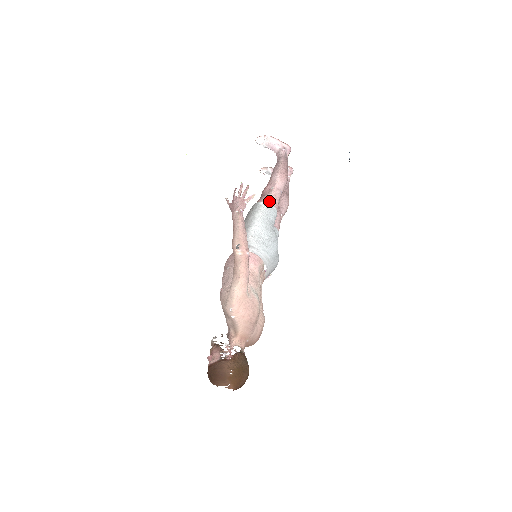
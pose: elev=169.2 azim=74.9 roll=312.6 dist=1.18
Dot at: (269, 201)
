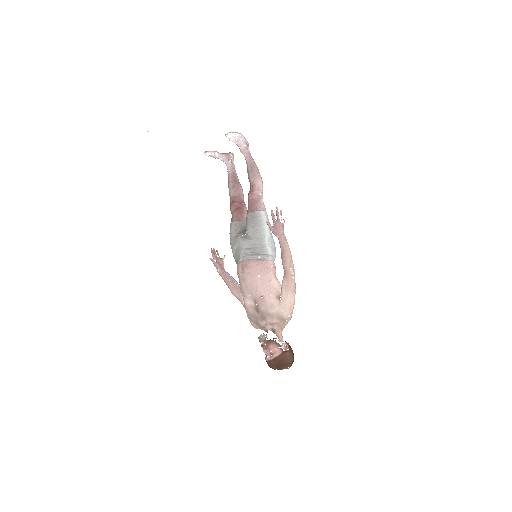
Dot at: (265, 209)
